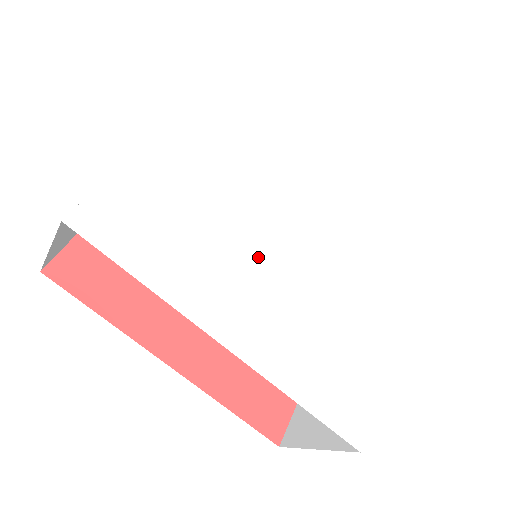
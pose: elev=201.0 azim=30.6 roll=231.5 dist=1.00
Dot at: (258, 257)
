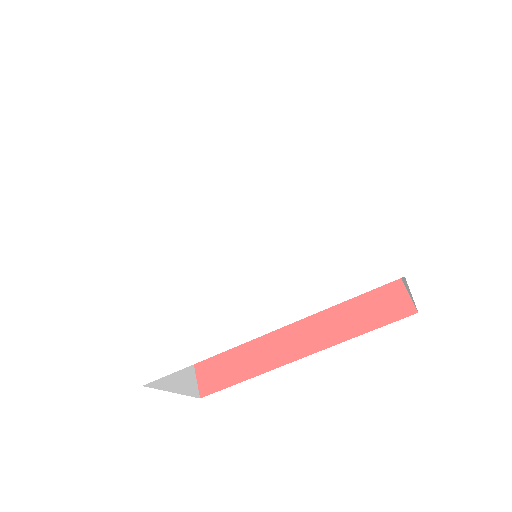
Dot at: (231, 272)
